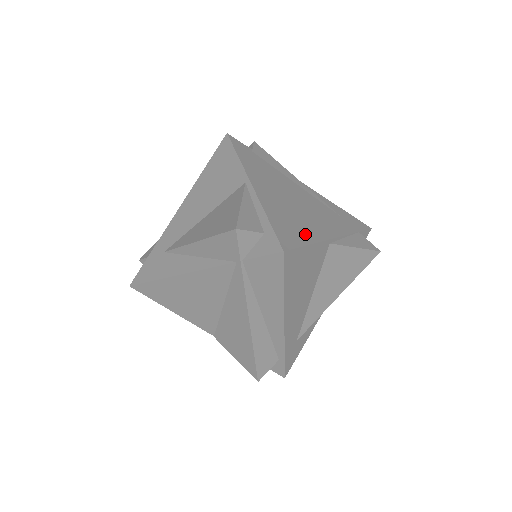
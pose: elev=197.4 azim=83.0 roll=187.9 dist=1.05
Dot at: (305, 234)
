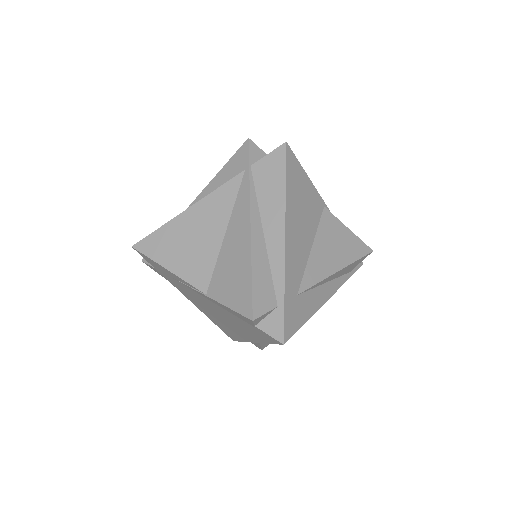
Dot at: occluded
